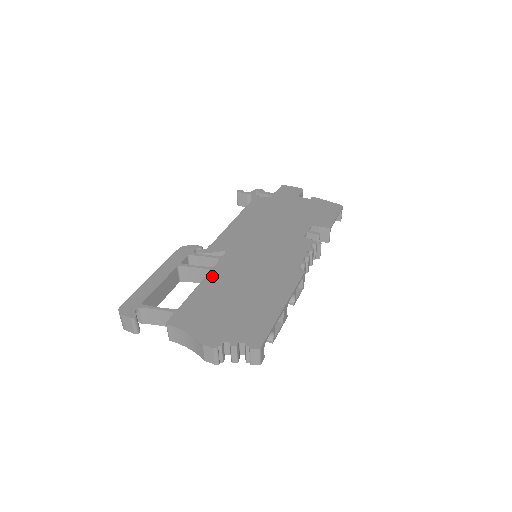
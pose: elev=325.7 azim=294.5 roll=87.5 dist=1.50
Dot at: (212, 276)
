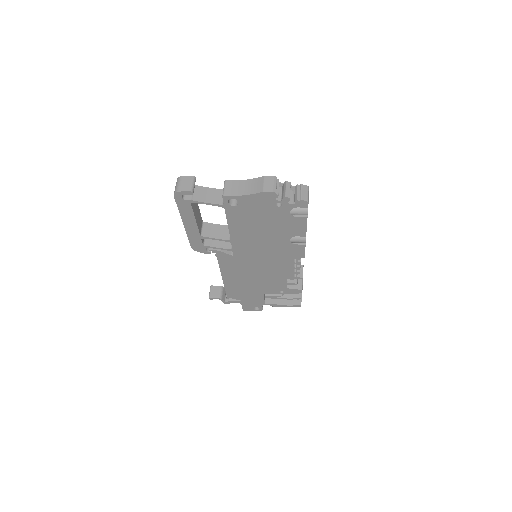
Dot at: occluded
